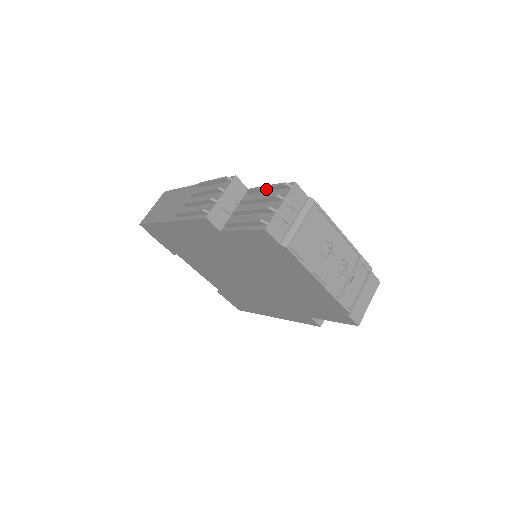
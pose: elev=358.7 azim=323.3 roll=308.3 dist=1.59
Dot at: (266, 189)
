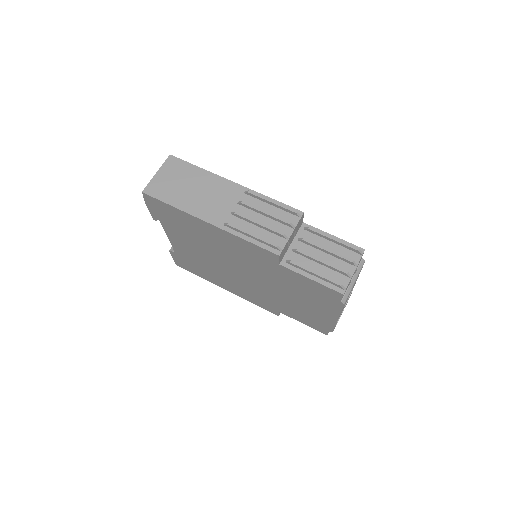
Dot at: (333, 240)
